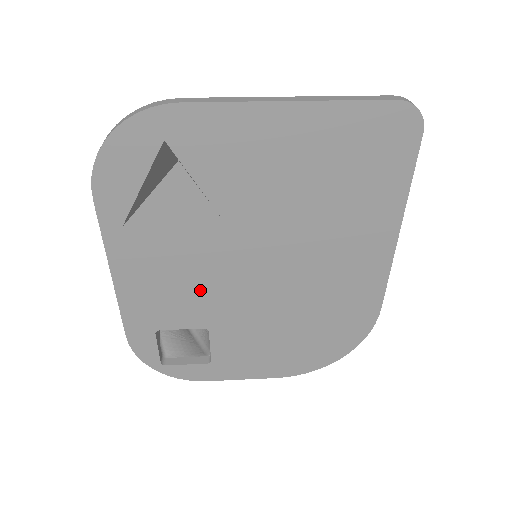
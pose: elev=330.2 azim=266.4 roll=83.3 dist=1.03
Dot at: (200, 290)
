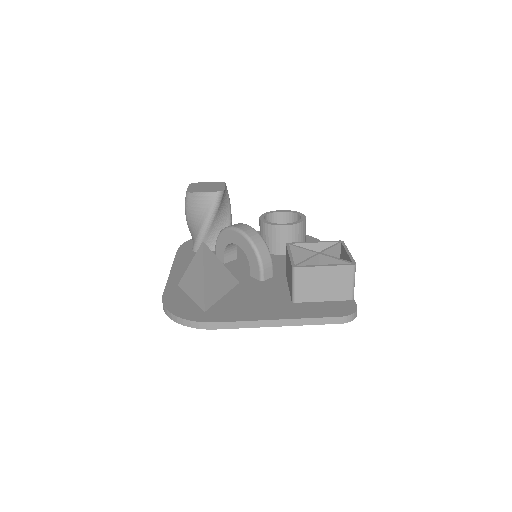
Dot at: occluded
